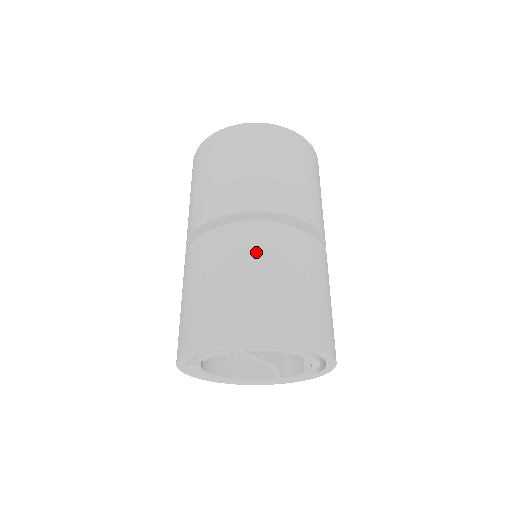
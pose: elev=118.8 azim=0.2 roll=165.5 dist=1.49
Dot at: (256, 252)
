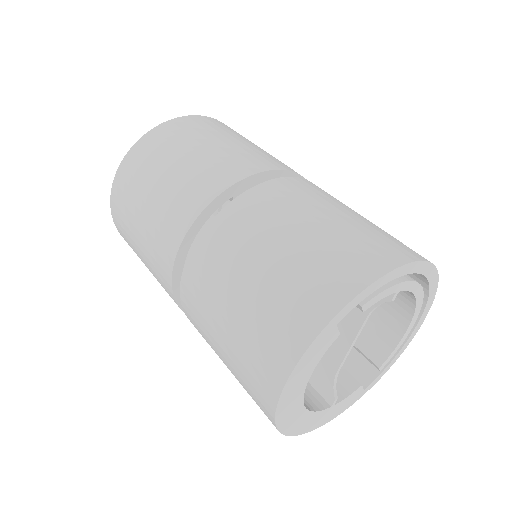
Dot at: occluded
